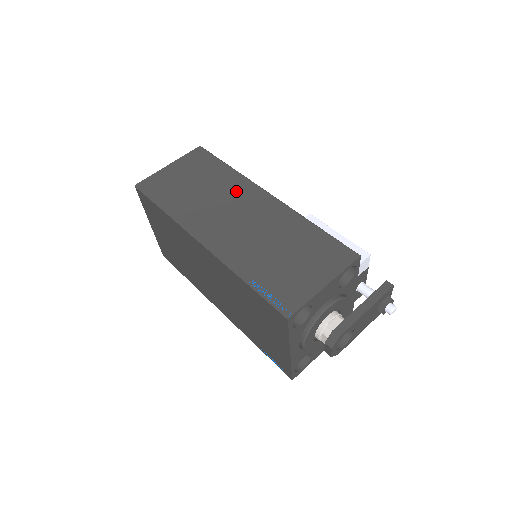
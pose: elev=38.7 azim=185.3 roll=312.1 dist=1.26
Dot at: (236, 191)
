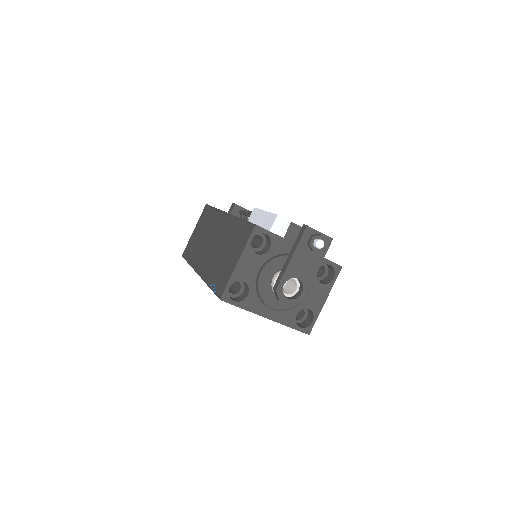
Dot at: (214, 224)
